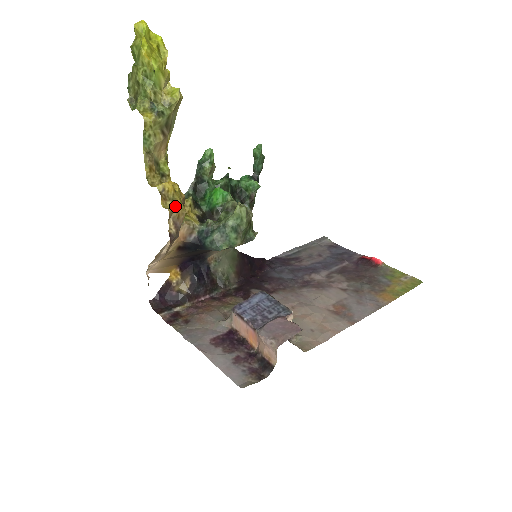
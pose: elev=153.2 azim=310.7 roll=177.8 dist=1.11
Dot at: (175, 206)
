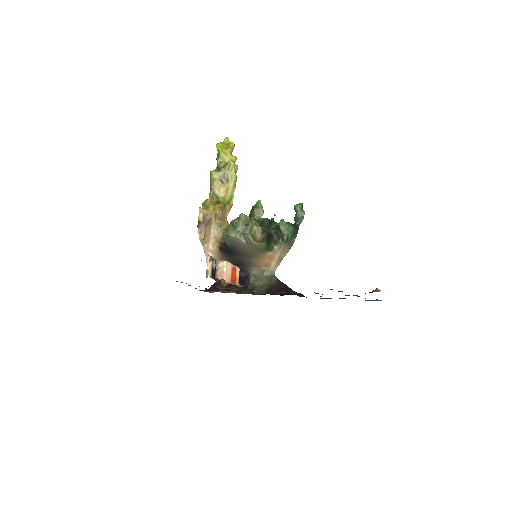
Dot at: (207, 209)
